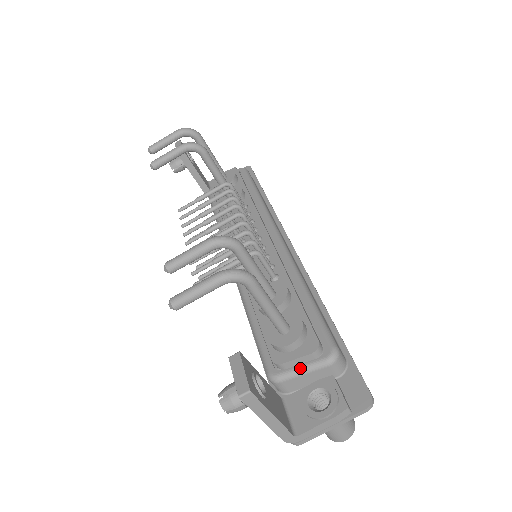
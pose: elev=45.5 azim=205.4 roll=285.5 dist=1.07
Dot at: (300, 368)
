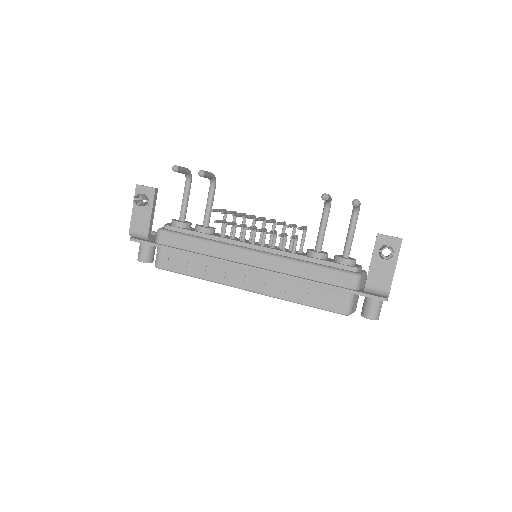
Dot at: (363, 272)
